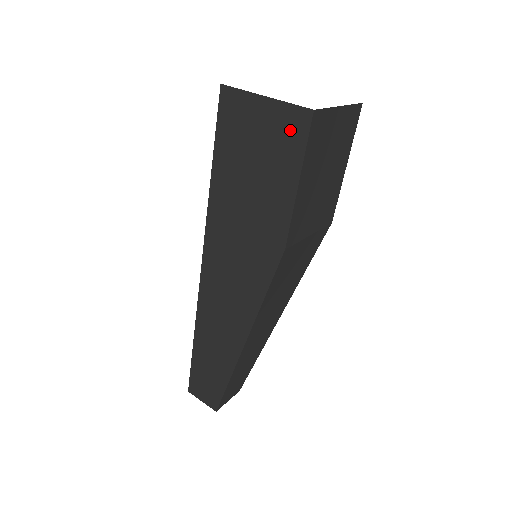
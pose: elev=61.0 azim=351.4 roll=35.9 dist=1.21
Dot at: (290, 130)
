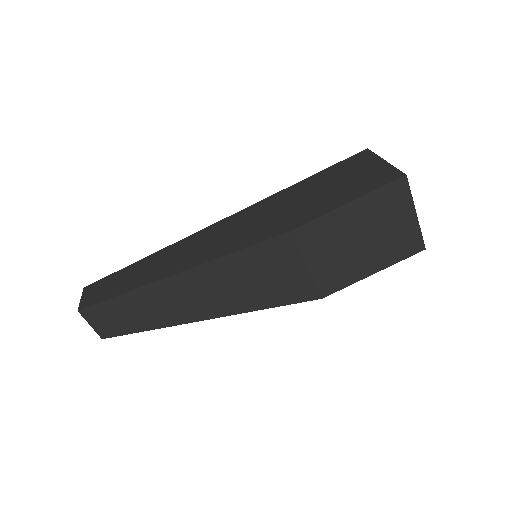
Dot at: (380, 178)
